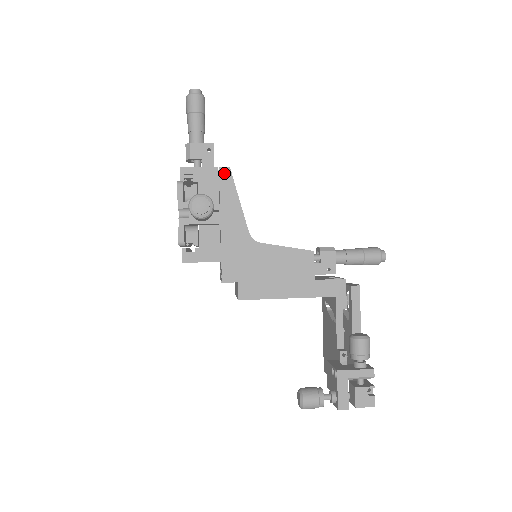
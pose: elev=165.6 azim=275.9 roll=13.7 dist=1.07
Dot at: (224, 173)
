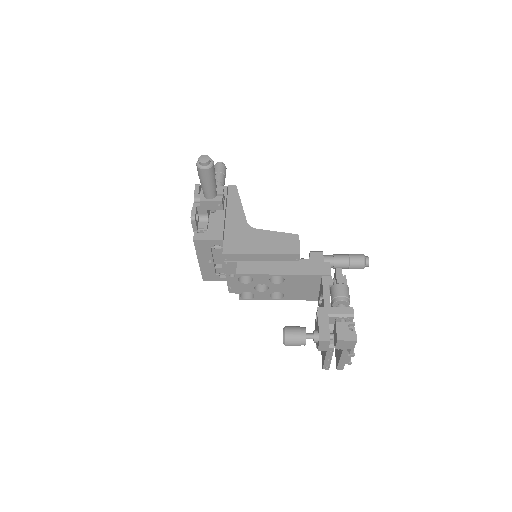
Dot at: (232, 189)
